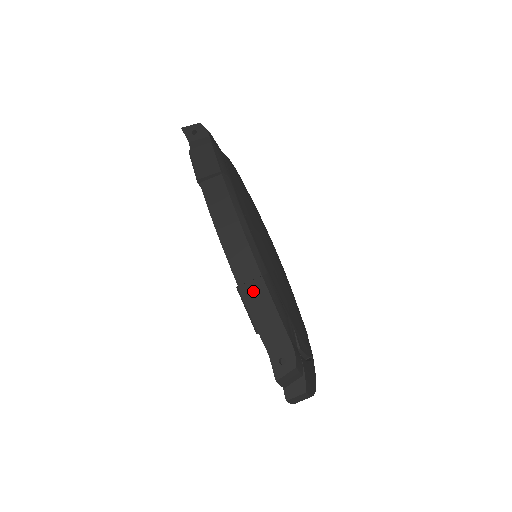
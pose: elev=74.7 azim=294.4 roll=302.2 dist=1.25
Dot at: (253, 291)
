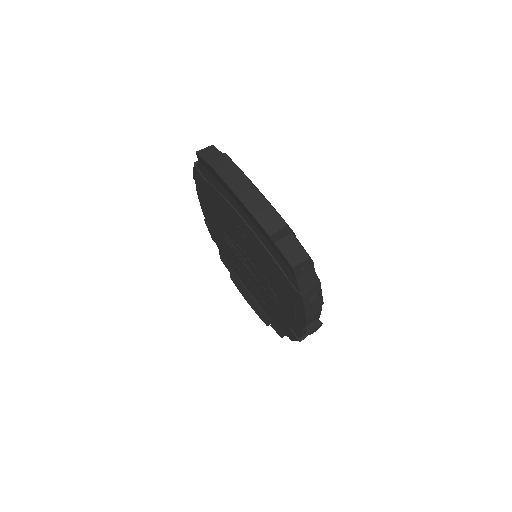
Dot at: occluded
